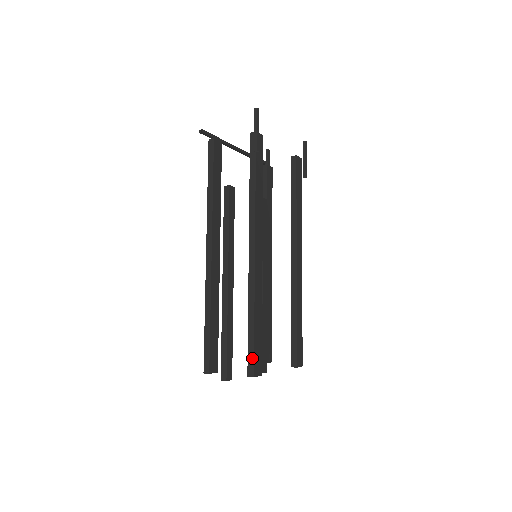
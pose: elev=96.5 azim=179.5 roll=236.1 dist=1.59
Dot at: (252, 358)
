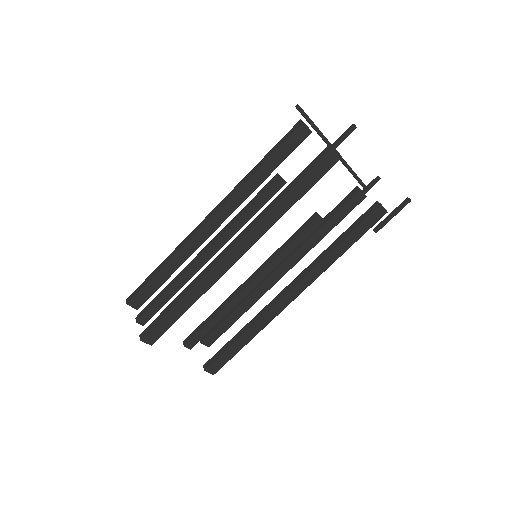
Dot at: (152, 326)
